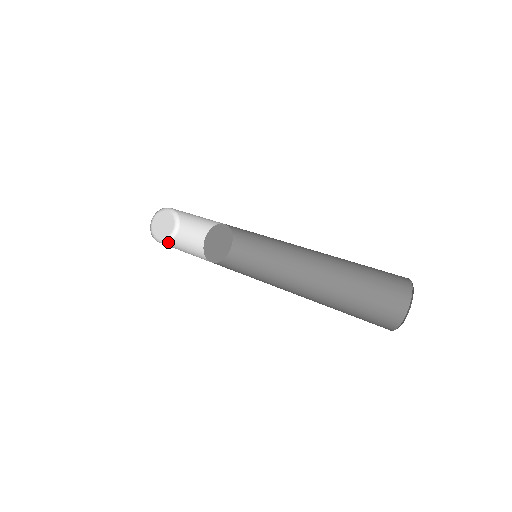
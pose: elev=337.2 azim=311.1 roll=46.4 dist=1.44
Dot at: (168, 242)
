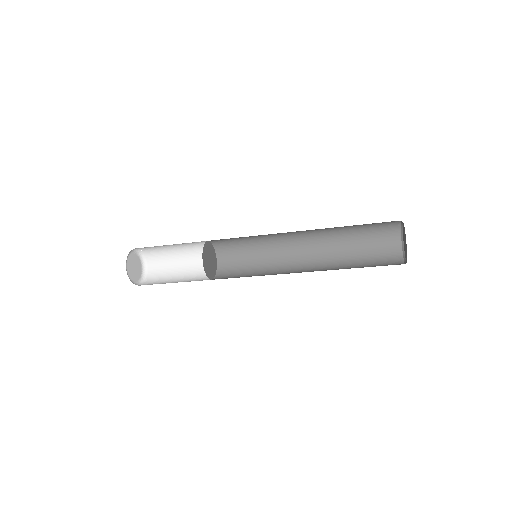
Dot at: occluded
